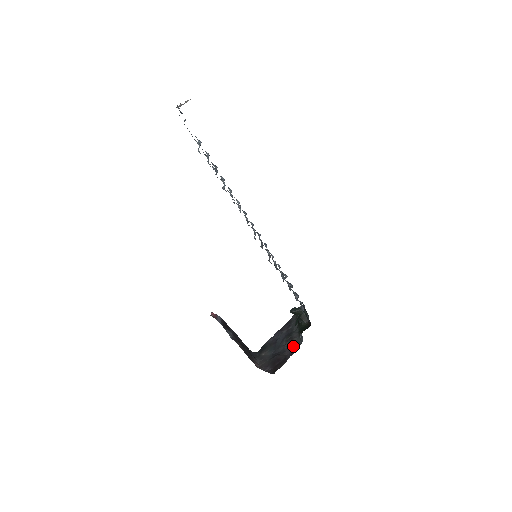
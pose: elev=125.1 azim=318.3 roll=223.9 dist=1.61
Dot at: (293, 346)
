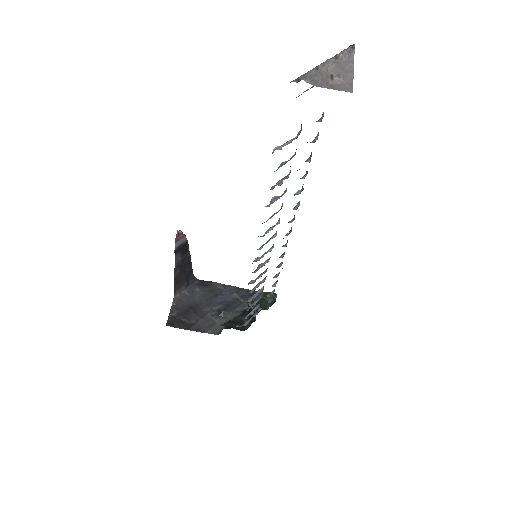
Dot at: (211, 324)
